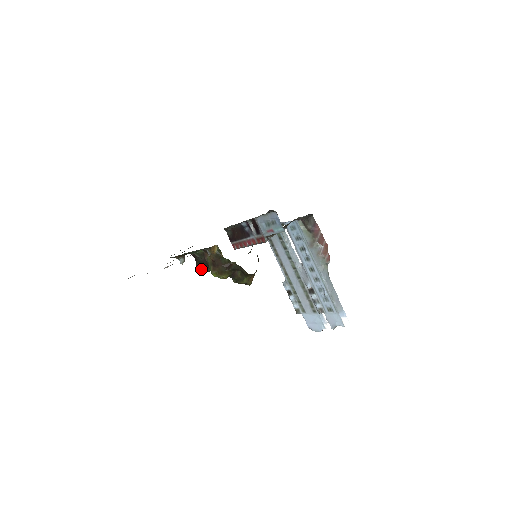
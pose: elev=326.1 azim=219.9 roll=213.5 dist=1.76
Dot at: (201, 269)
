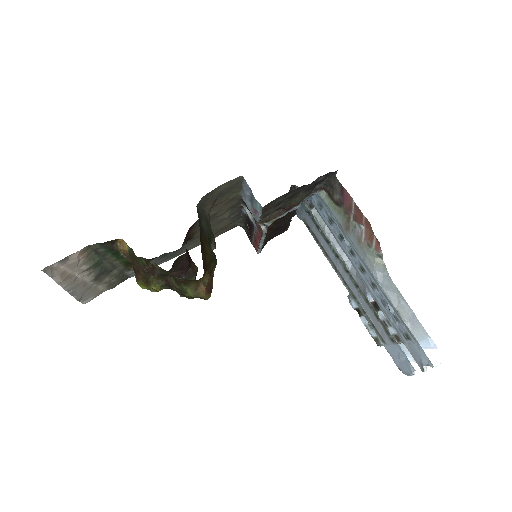
Dot at: occluded
